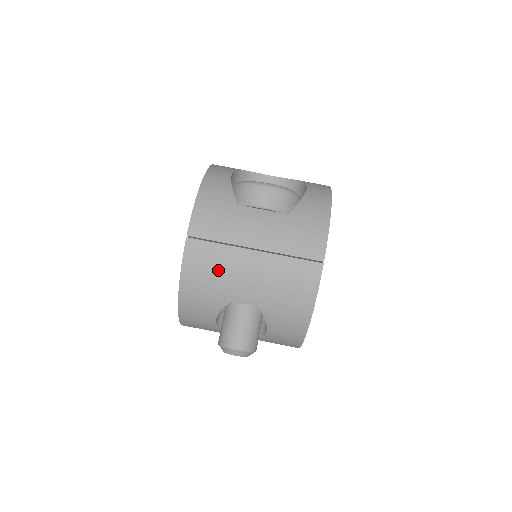
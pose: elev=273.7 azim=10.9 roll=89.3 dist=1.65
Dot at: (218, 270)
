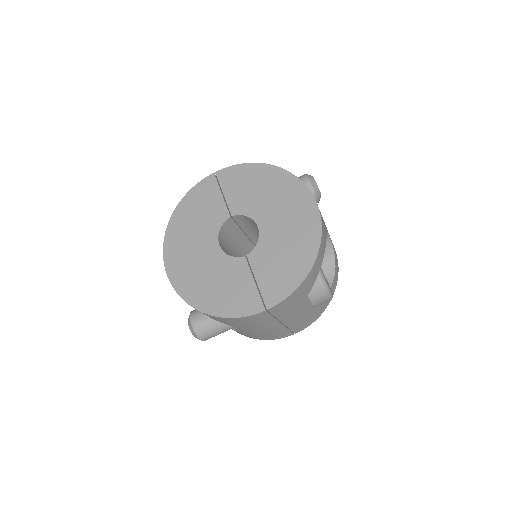
Dot at: (253, 324)
